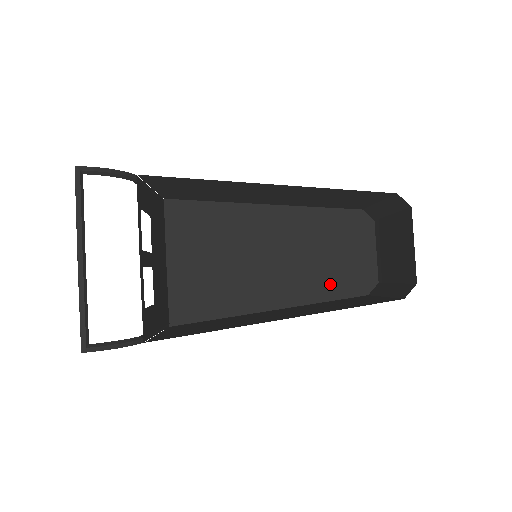
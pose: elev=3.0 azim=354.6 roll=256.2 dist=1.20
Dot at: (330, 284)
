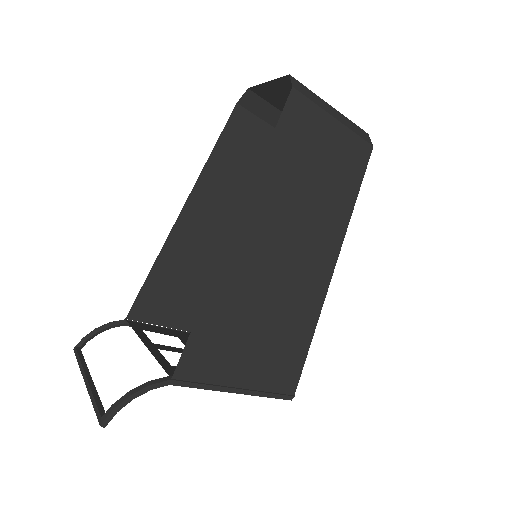
Dot at: occluded
